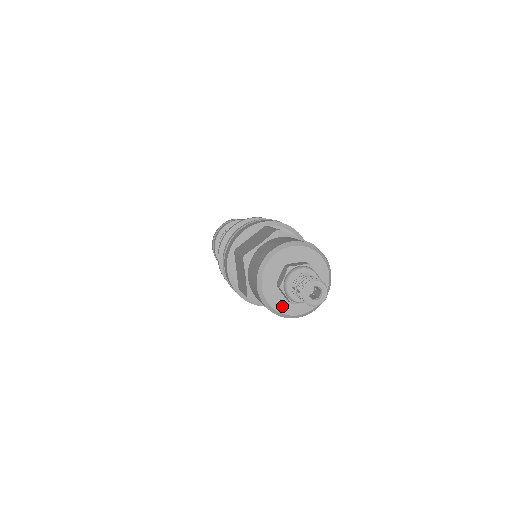
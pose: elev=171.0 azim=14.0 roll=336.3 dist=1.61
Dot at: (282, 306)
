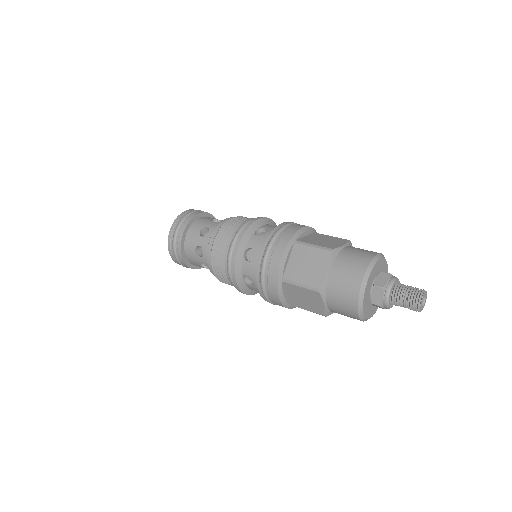
Dot at: (372, 312)
